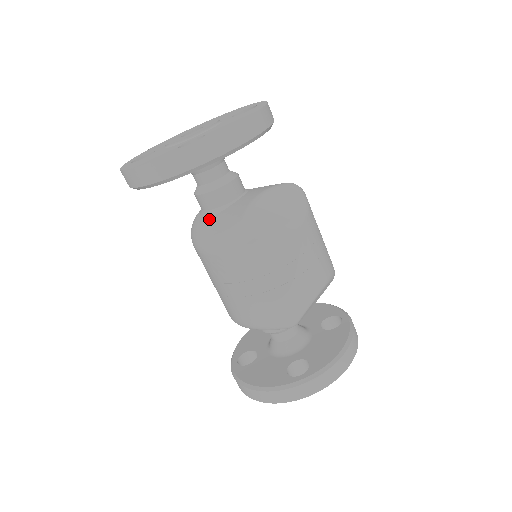
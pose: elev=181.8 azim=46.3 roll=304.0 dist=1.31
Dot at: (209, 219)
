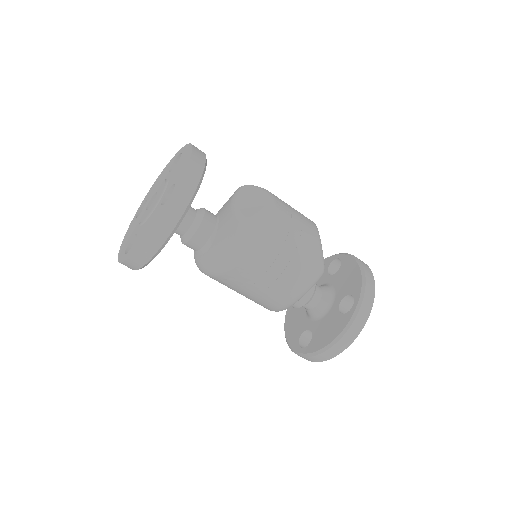
Dot at: (211, 248)
